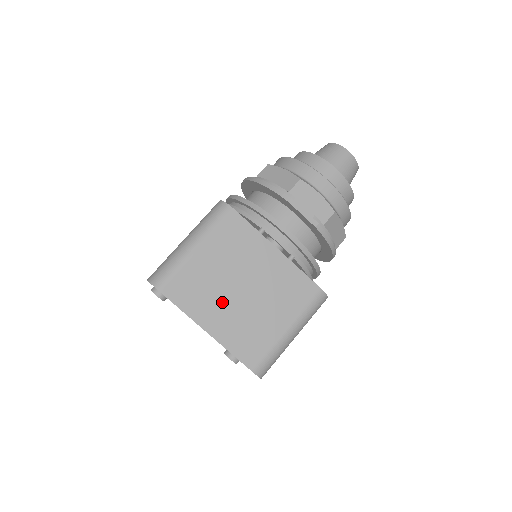
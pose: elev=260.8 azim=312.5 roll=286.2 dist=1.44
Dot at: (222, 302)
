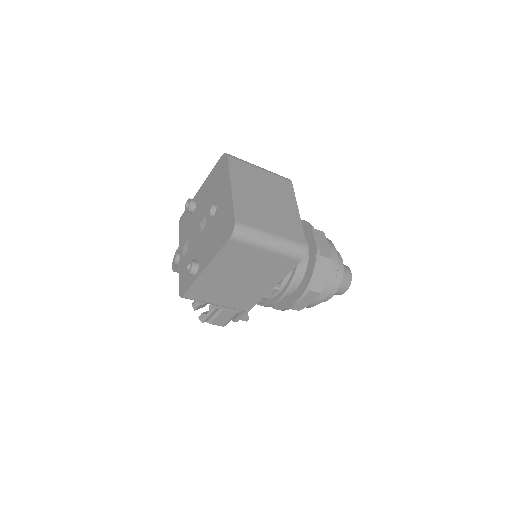
Dot at: (252, 190)
